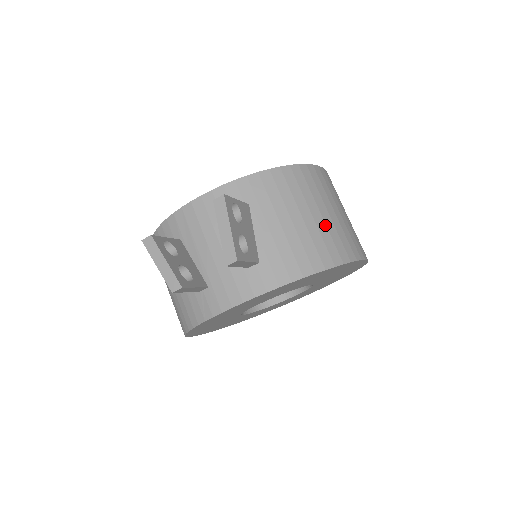
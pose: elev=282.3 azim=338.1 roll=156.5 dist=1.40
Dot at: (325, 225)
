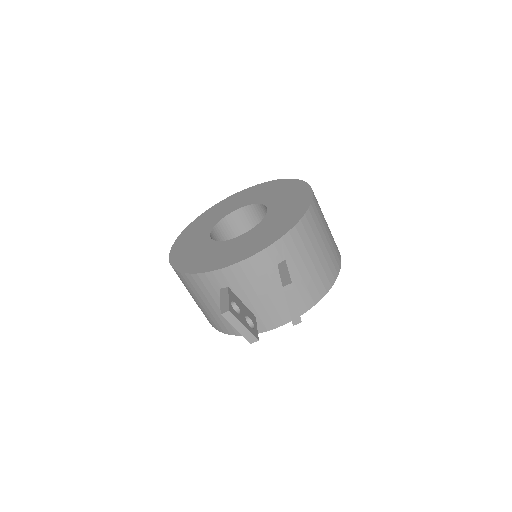
Dot at: (327, 252)
